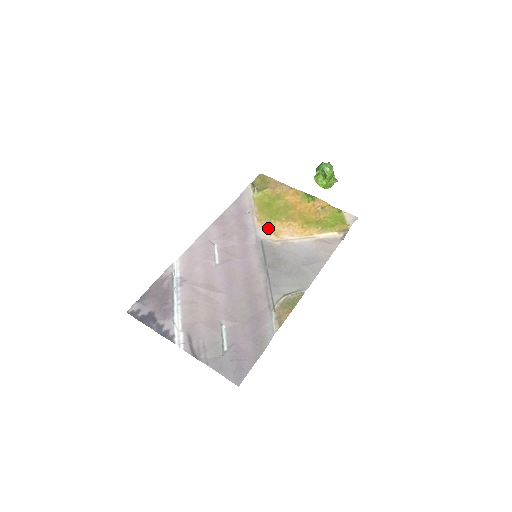
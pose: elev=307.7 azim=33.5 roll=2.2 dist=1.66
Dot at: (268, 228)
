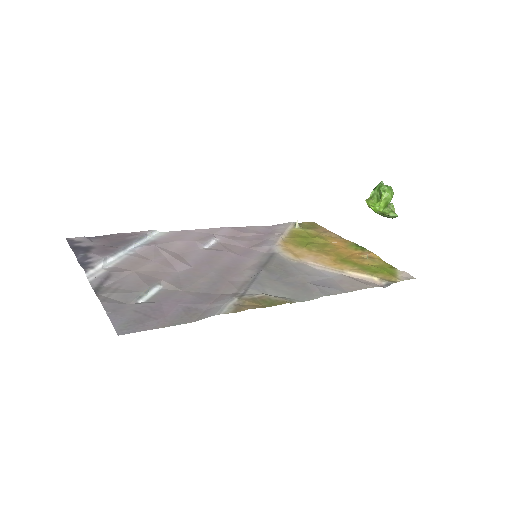
Dot at: (290, 249)
